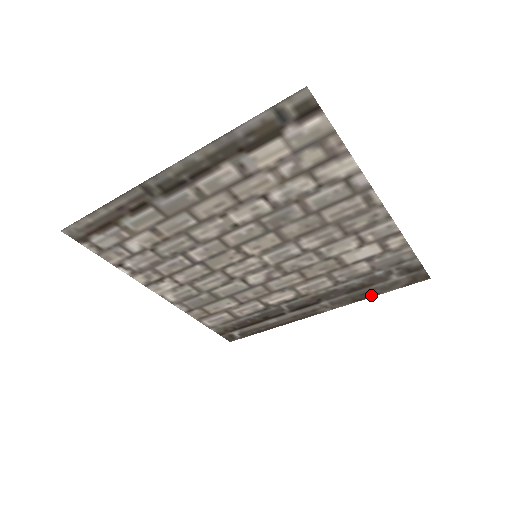
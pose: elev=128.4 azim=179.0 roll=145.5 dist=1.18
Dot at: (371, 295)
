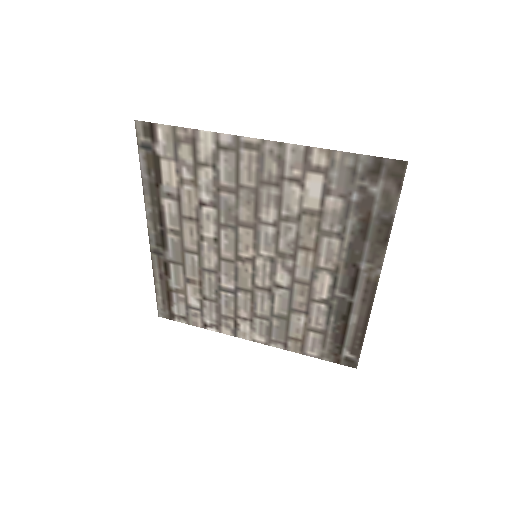
Dot at: (388, 225)
